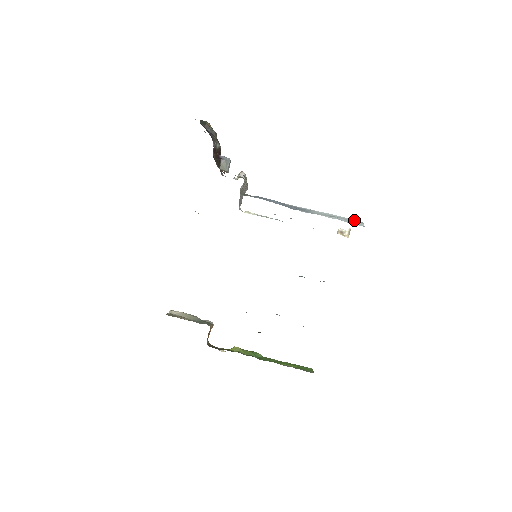
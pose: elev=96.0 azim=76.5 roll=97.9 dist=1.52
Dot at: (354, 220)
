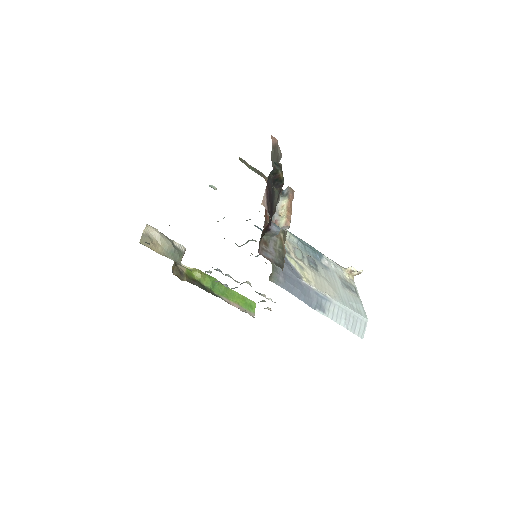
Dot at: (362, 318)
